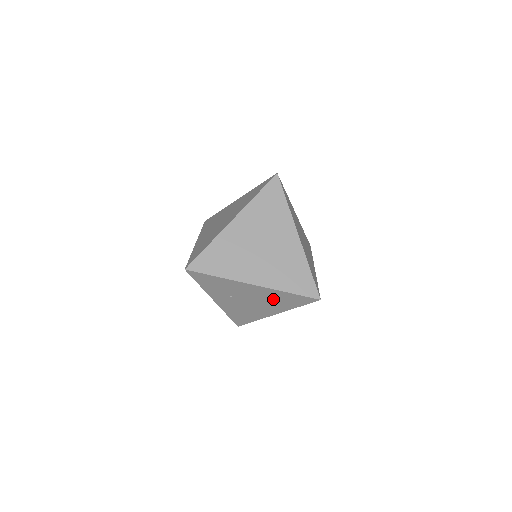
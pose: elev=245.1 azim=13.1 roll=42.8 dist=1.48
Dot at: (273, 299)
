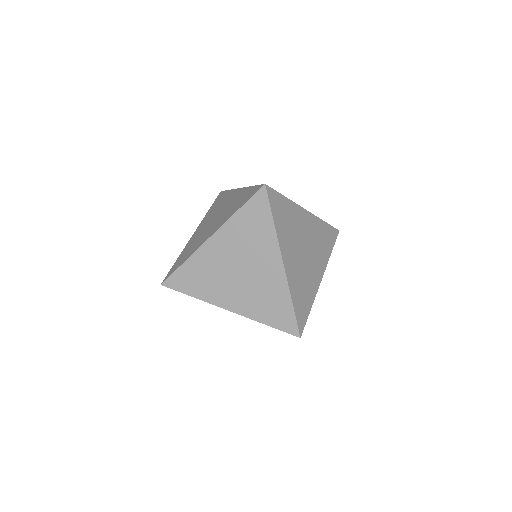
Dot at: occluded
